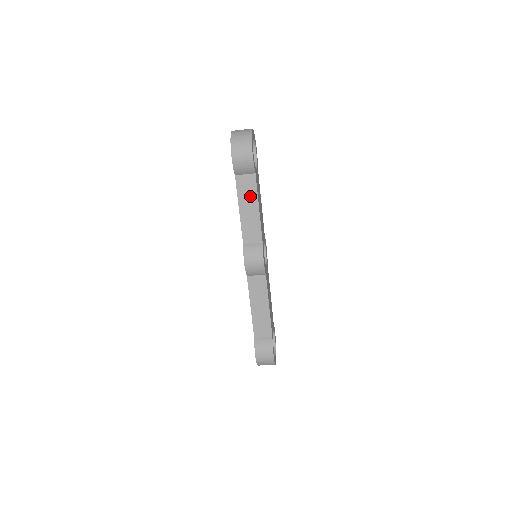
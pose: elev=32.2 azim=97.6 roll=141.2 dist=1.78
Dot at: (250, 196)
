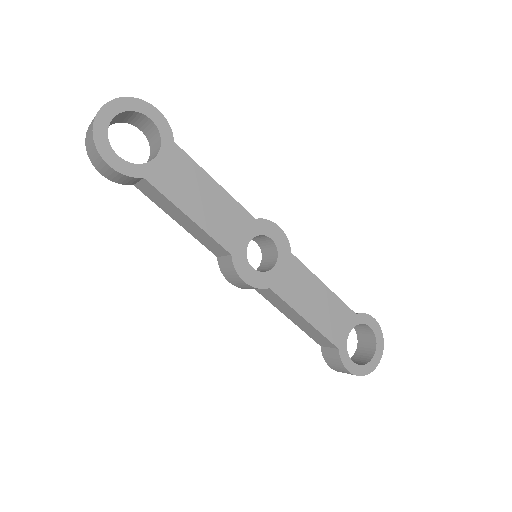
Dot at: (168, 205)
